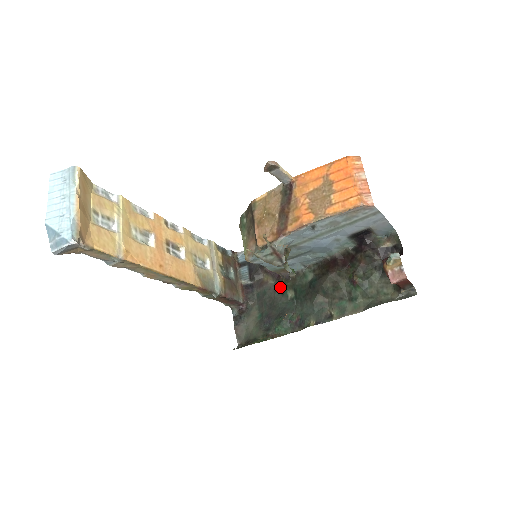
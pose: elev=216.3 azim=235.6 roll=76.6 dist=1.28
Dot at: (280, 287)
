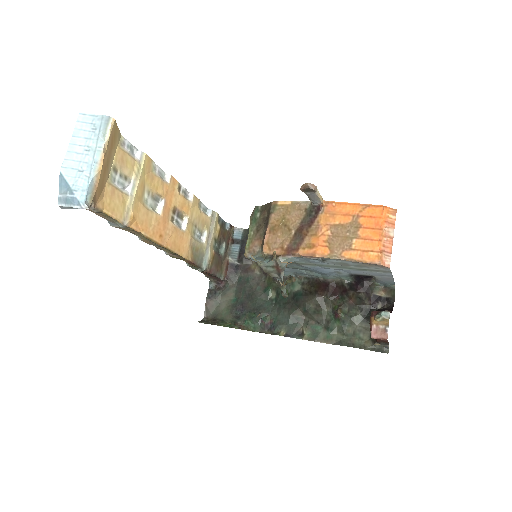
Dot at: (264, 282)
